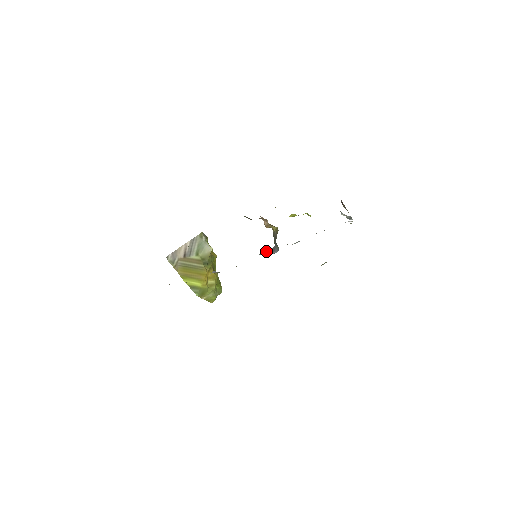
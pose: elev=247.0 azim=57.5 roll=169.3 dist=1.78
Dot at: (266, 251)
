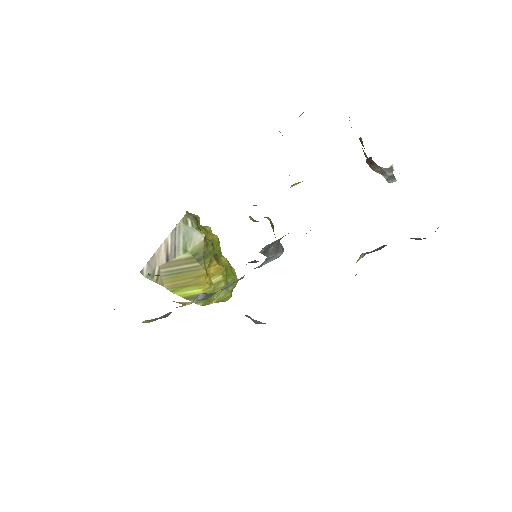
Dot at: (269, 246)
